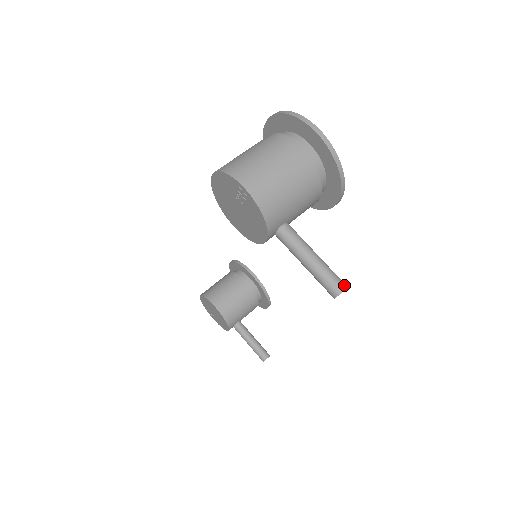
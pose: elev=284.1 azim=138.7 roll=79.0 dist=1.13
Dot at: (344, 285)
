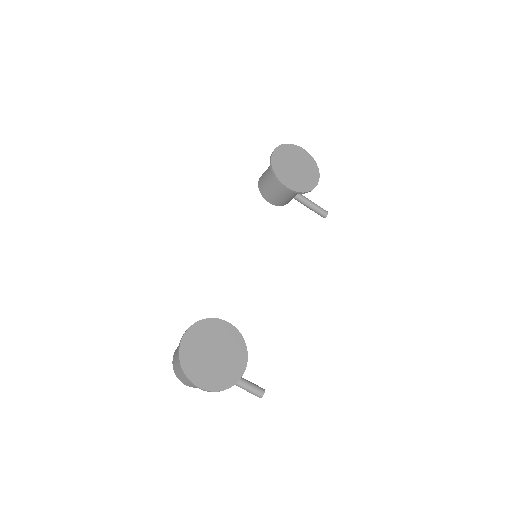
Dot at: (260, 396)
